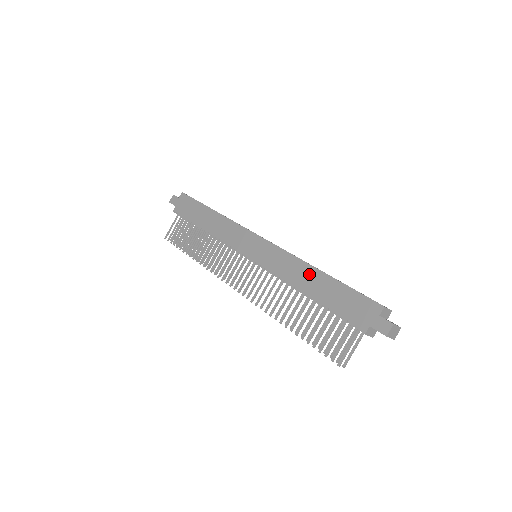
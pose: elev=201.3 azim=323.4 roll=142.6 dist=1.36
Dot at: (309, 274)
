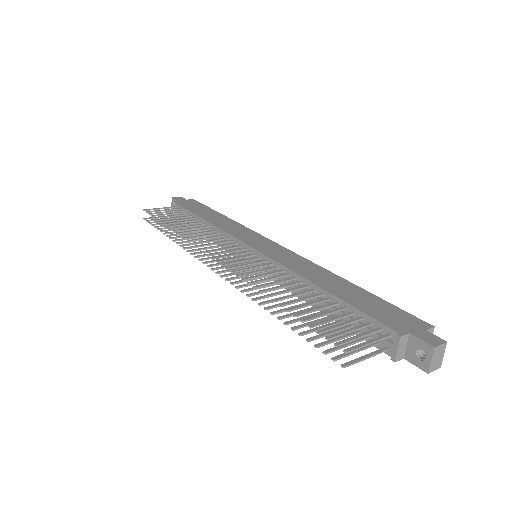
Dot at: (331, 278)
